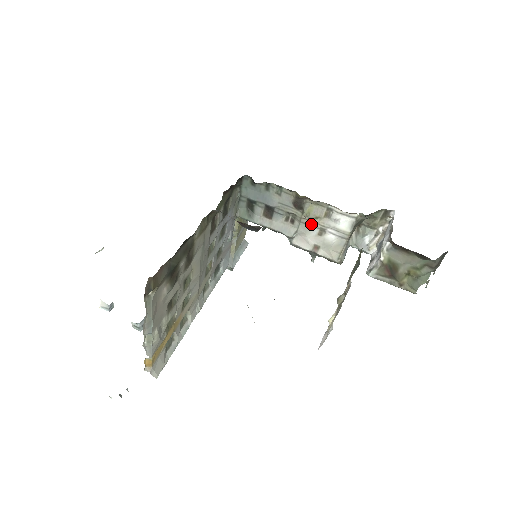
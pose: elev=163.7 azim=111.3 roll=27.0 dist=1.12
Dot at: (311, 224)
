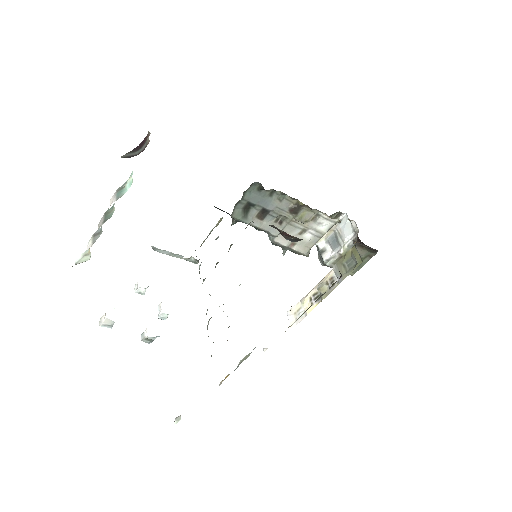
Dot at: (297, 226)
